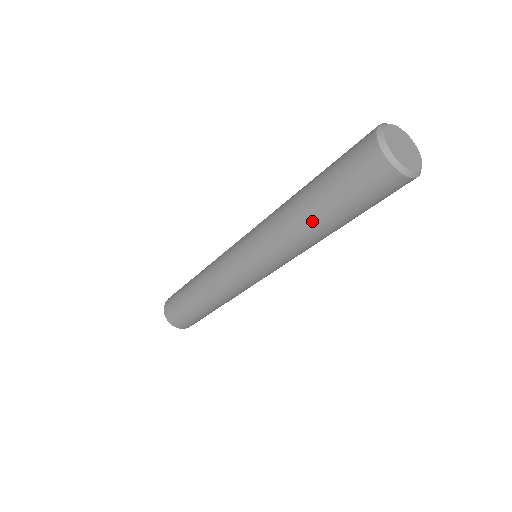
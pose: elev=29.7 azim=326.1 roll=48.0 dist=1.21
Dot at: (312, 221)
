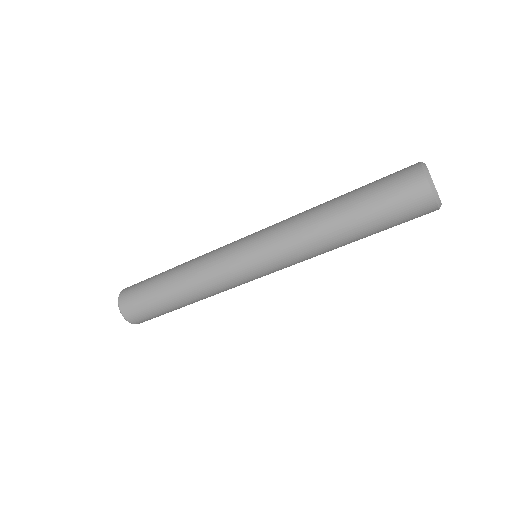
Dot at: (349, 239)
